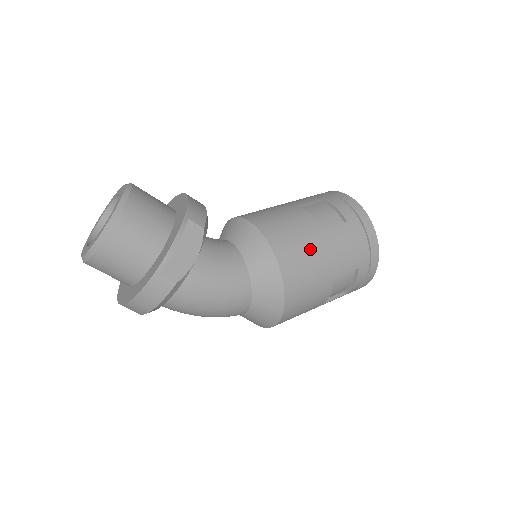
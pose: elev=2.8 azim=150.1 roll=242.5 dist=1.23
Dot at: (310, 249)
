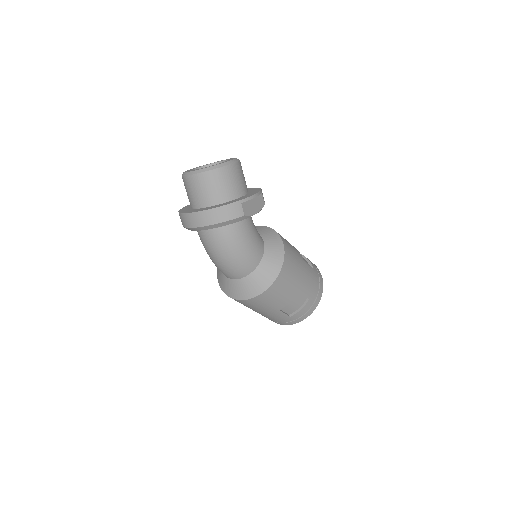
Dot at: (298, 263)
